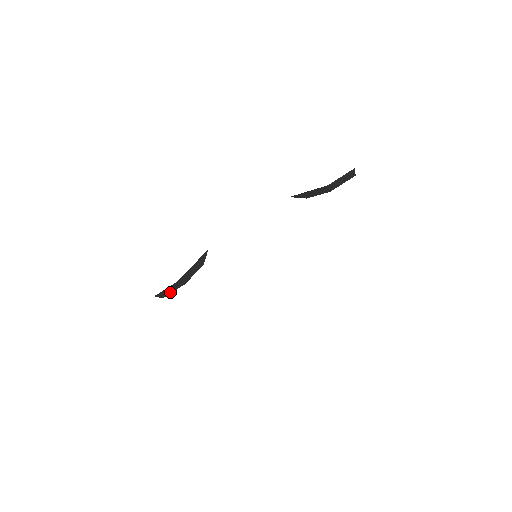
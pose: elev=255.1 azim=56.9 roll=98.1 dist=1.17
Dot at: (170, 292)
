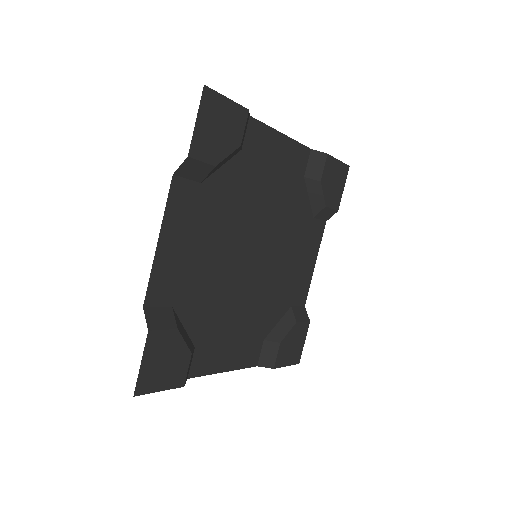
Dot at: (274, 359)
